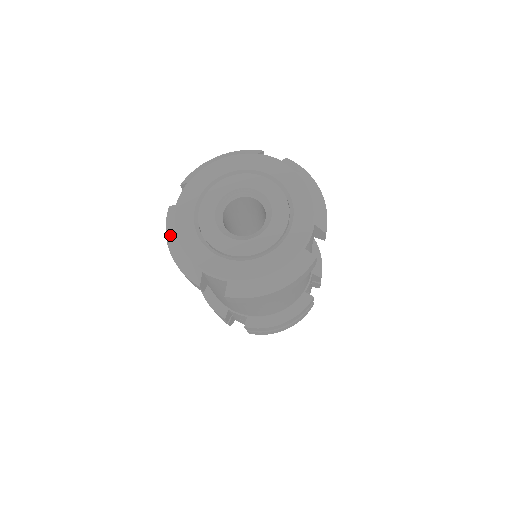
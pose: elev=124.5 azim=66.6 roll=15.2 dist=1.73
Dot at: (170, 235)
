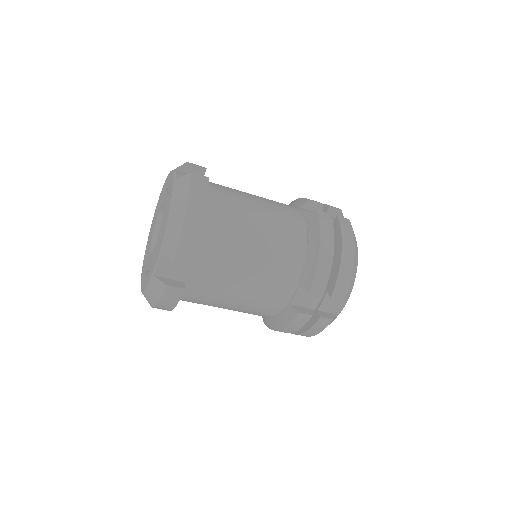
Dot at: occluded
